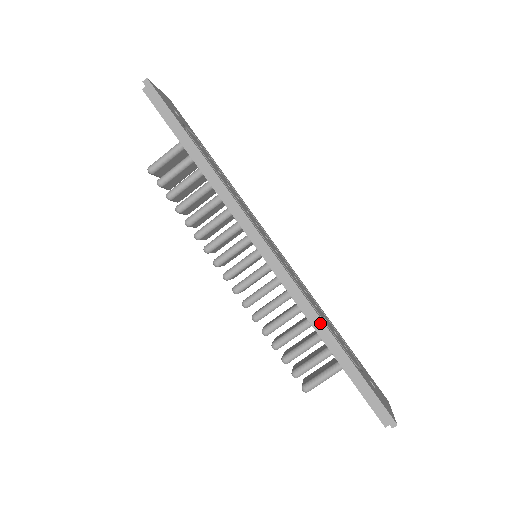
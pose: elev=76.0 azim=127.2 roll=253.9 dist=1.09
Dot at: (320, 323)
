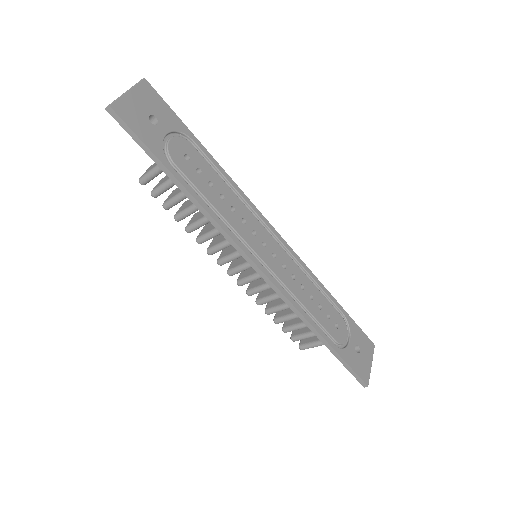
Dot at: (309, 326)
